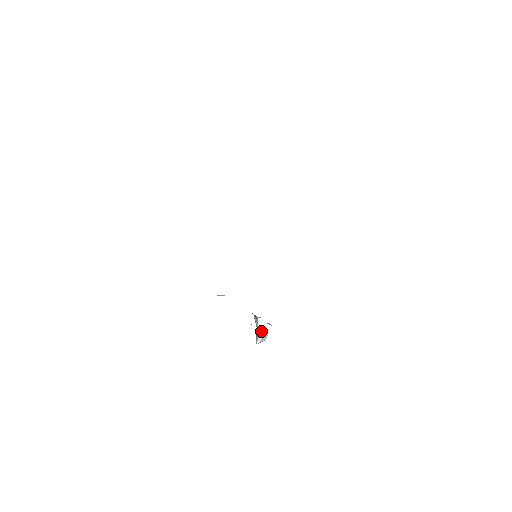
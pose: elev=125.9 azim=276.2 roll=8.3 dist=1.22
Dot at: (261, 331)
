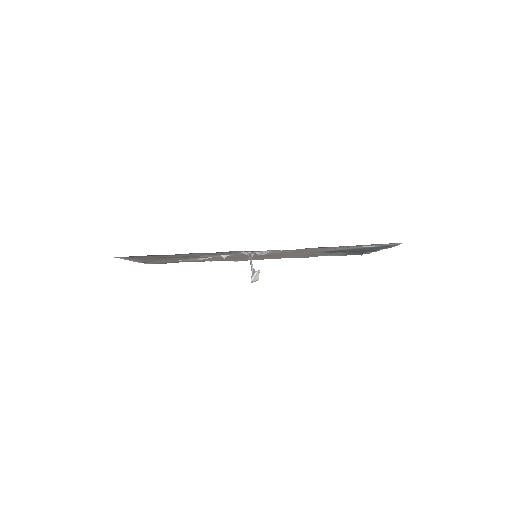
Dot at: occluded
